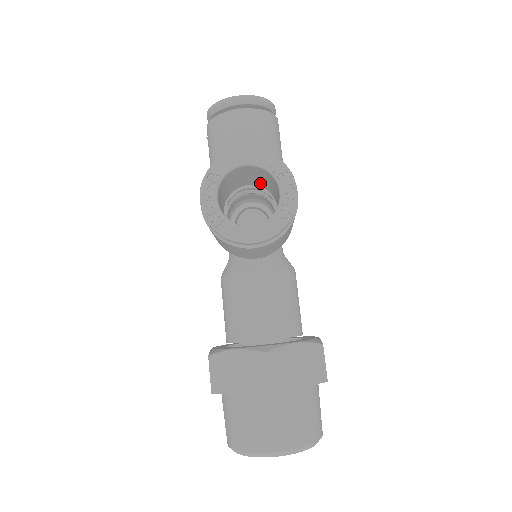
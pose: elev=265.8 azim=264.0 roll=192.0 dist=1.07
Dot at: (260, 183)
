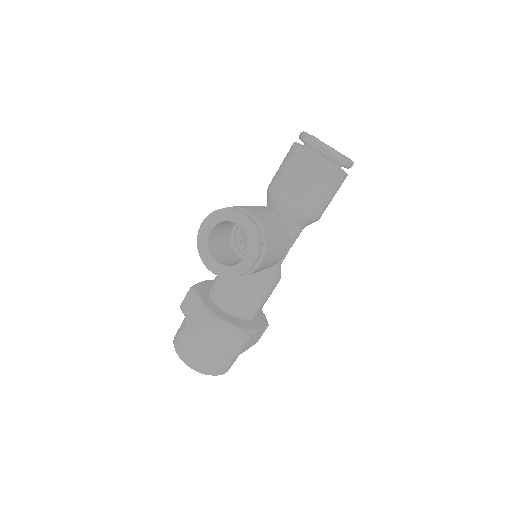
Dot at: occluded
